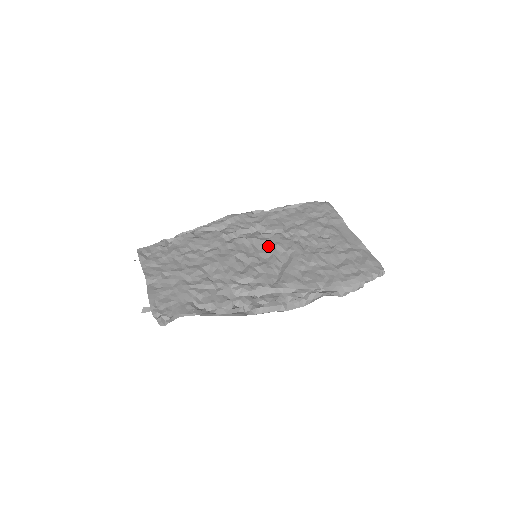
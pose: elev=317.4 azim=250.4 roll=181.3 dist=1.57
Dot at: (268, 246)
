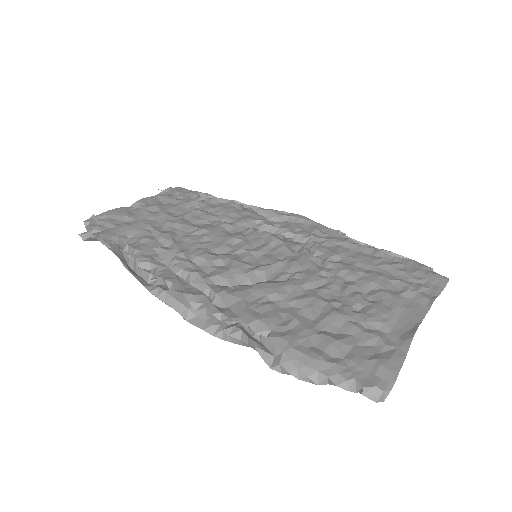
Dot at: (283, 257)
